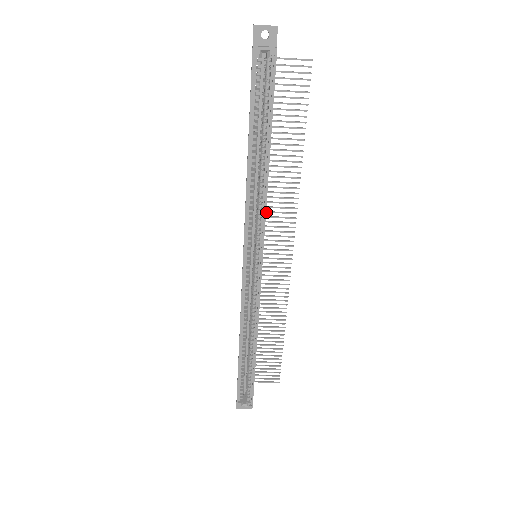
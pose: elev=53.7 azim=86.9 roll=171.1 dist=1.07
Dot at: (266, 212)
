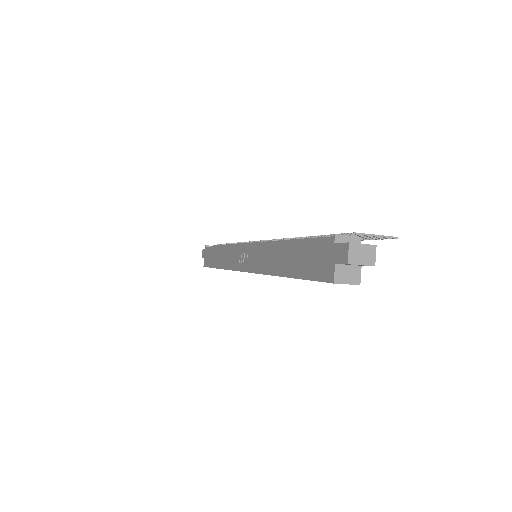
Dot at: occluded
